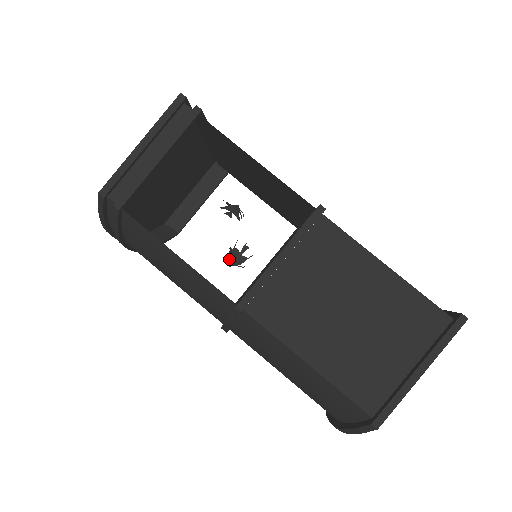
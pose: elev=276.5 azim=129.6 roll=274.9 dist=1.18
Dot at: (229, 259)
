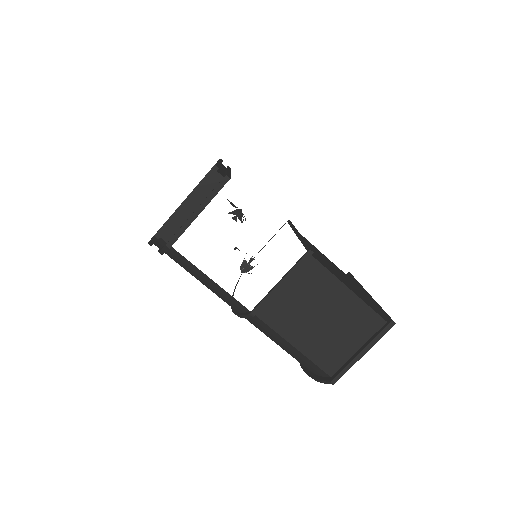
Dot at: (240, 268)
